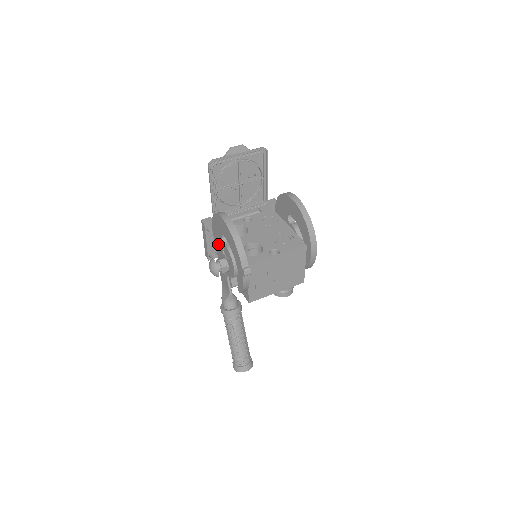
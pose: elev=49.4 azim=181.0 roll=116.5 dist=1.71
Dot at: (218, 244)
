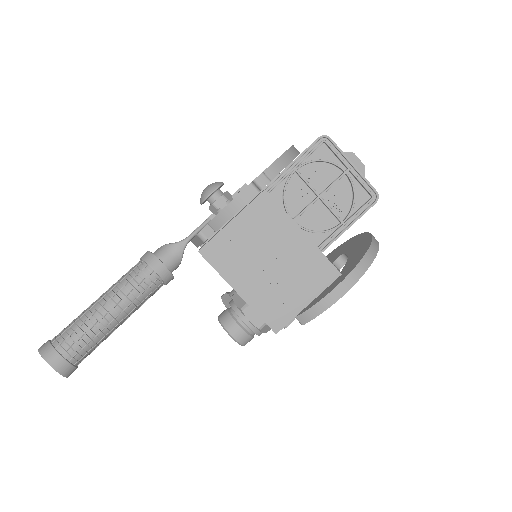
Dot at: occluded
